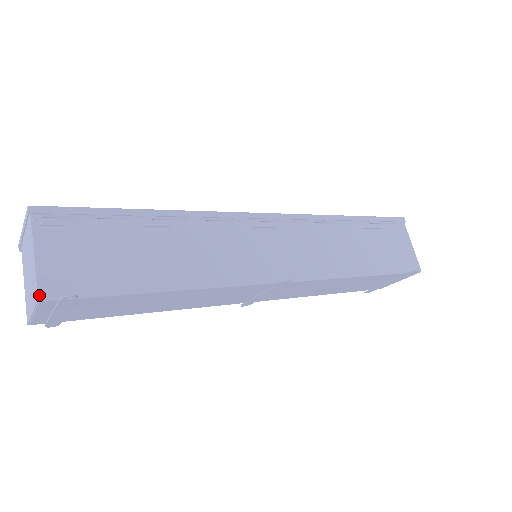
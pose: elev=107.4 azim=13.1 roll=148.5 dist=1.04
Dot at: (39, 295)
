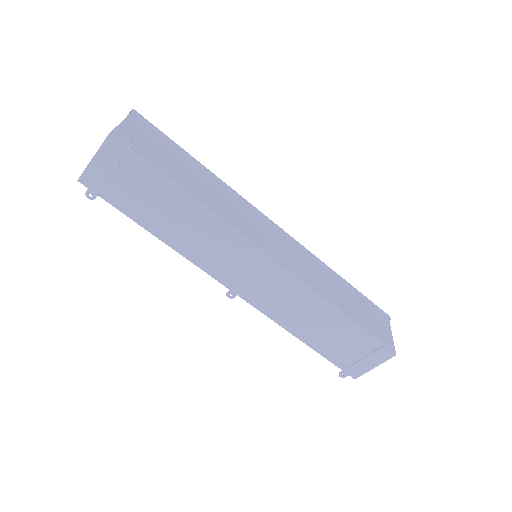
Dot at: (111, 132)
